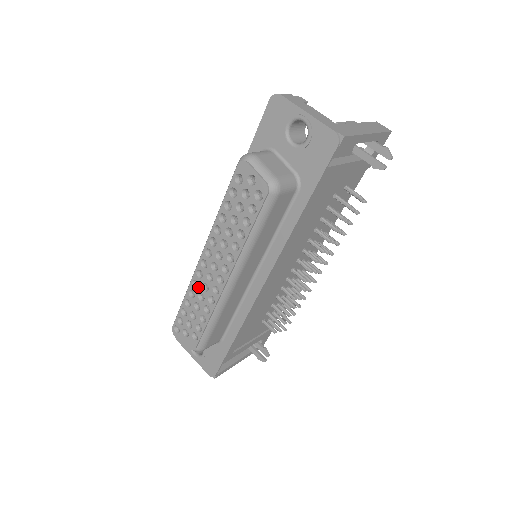
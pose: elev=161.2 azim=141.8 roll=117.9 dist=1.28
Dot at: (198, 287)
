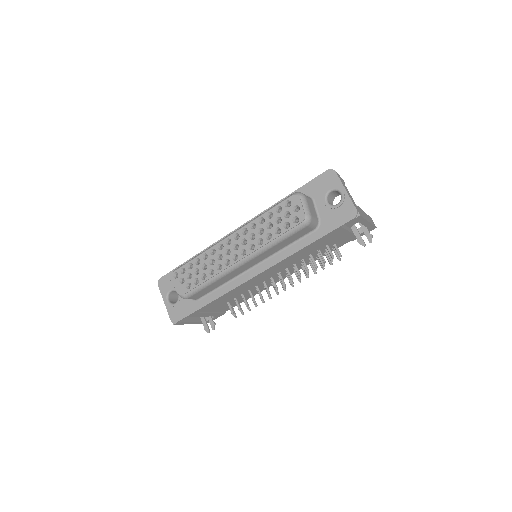
Dot at: (214, 254)
